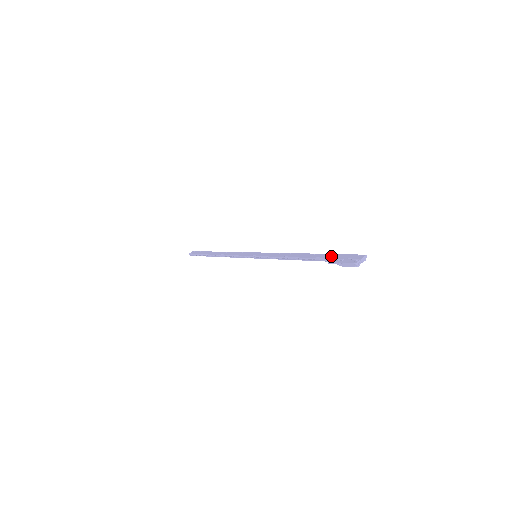
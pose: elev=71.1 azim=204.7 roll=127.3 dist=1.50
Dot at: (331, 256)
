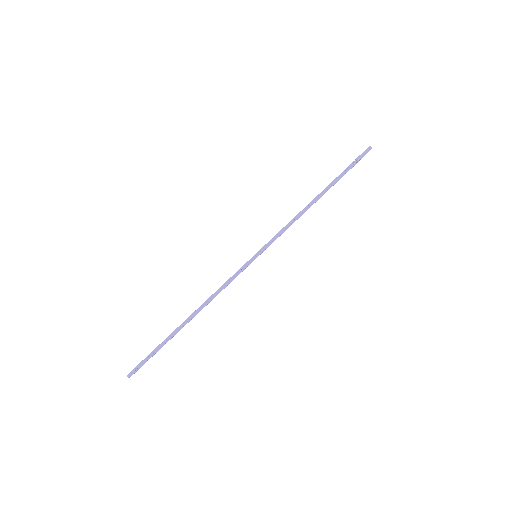
Dot at: (341, 173)
